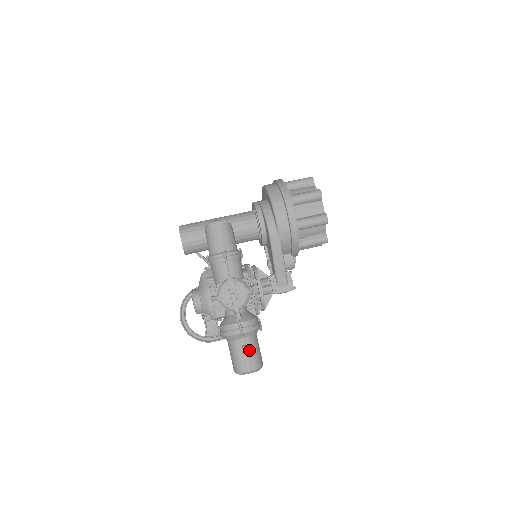
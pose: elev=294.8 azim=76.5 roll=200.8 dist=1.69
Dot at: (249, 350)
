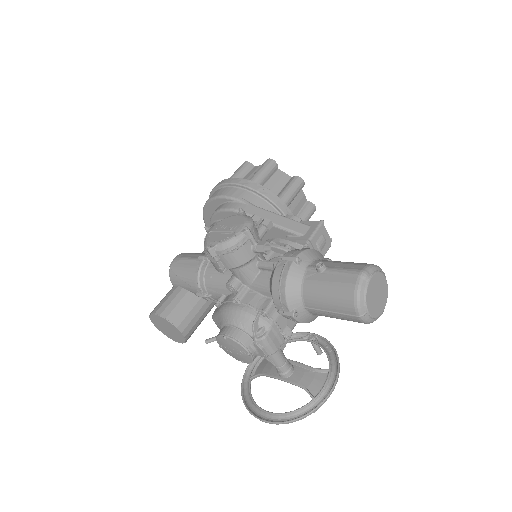
Dot at: (331, 265)
